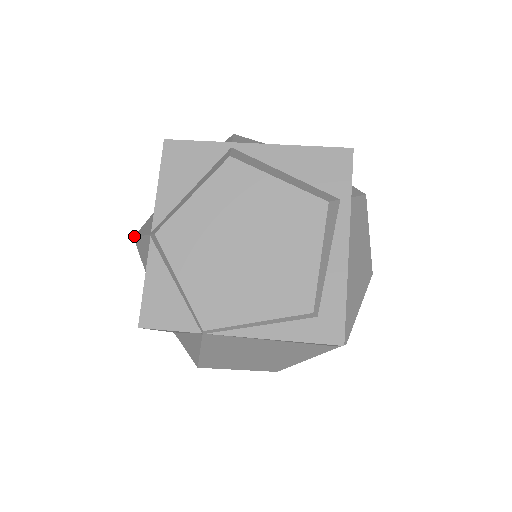
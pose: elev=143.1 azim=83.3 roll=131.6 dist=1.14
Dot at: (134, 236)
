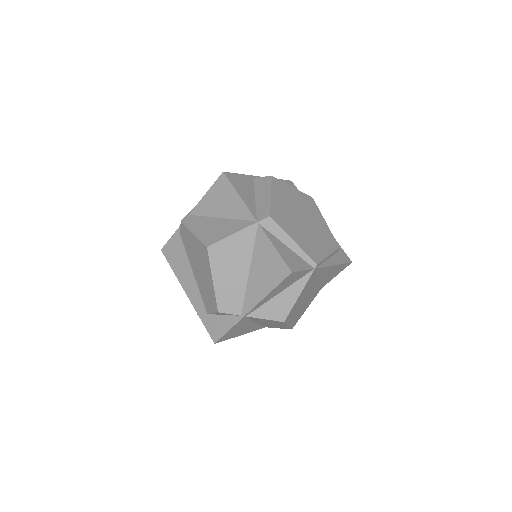
Dot at: (208, 245)
